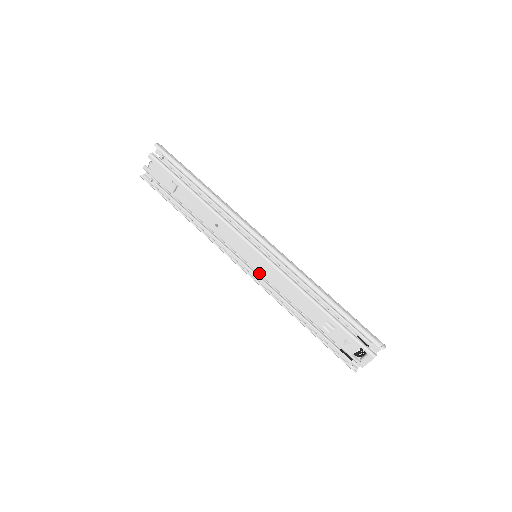
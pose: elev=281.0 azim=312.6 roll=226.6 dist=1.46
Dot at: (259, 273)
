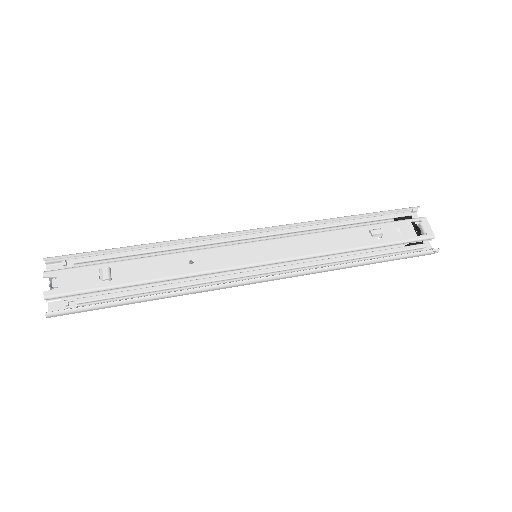
Dot at: (277, 260)
